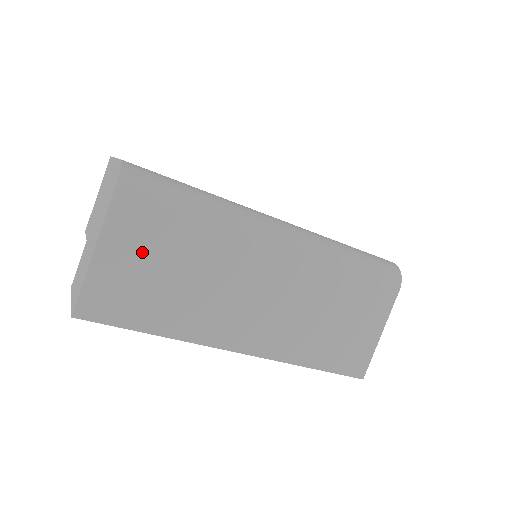
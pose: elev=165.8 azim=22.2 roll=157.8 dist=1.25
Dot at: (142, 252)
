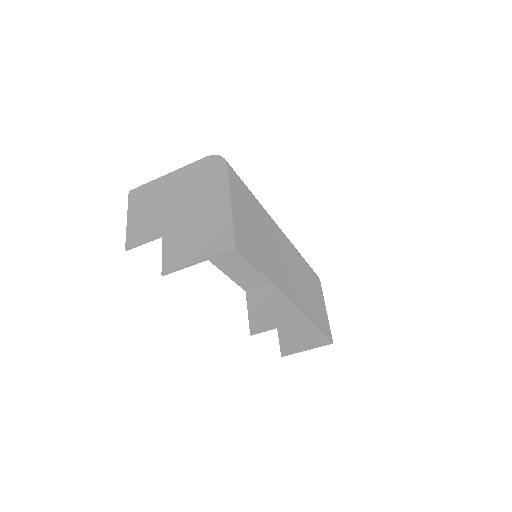
Dot at: (246, 212)
